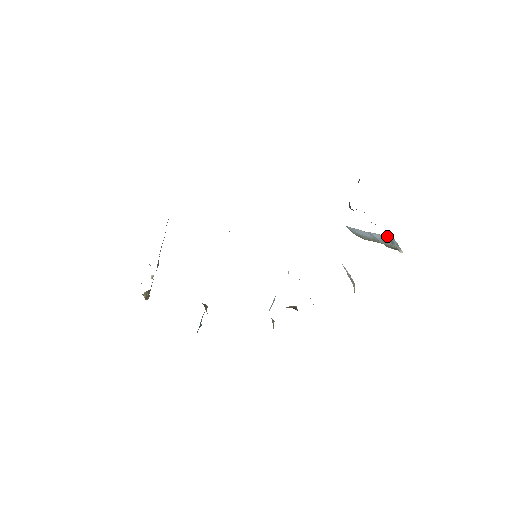
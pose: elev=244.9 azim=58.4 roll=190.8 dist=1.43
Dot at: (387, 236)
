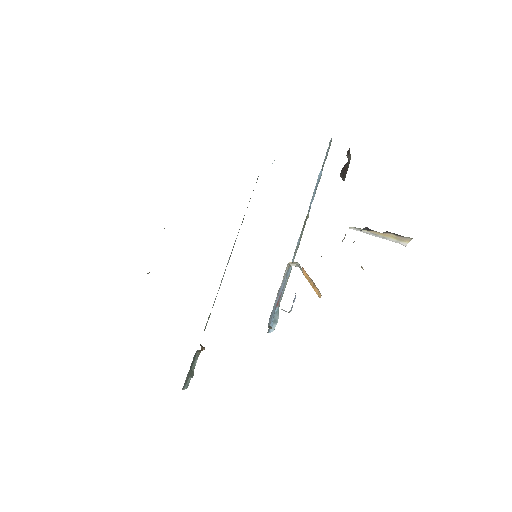
Dot at: occluded
